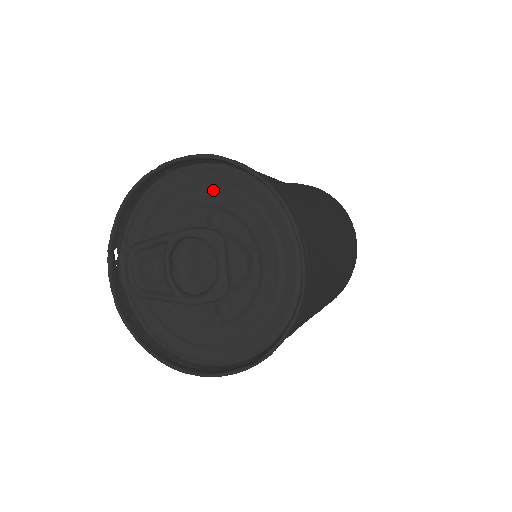
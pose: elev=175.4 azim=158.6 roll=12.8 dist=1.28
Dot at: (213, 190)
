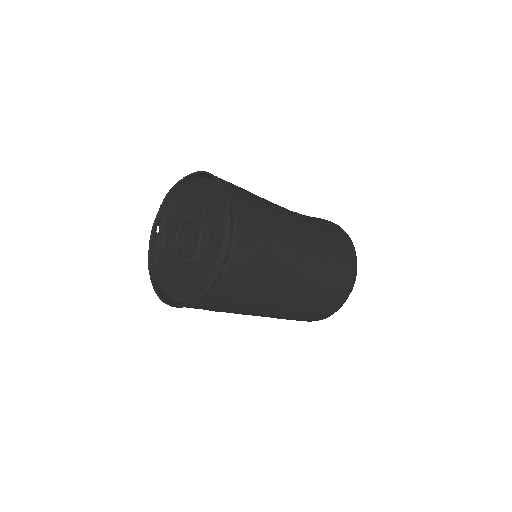
Dot at: (206, 194)
